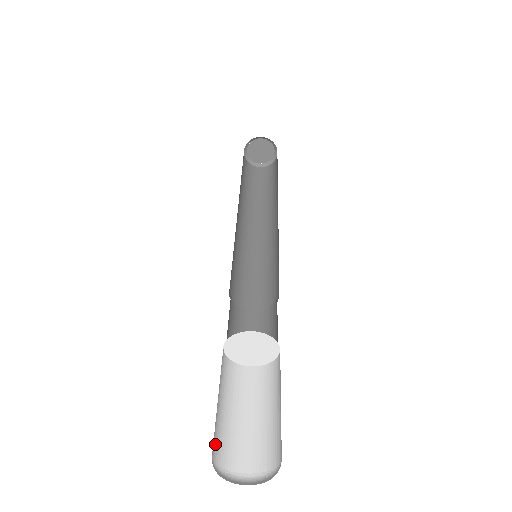
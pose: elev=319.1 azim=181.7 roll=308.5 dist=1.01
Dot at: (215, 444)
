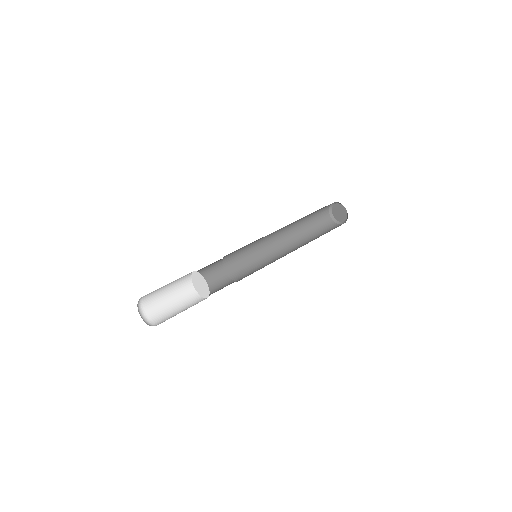
Dot at: (155, 314)
